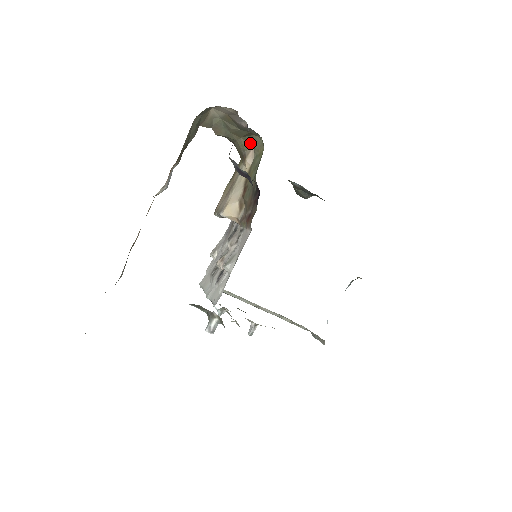
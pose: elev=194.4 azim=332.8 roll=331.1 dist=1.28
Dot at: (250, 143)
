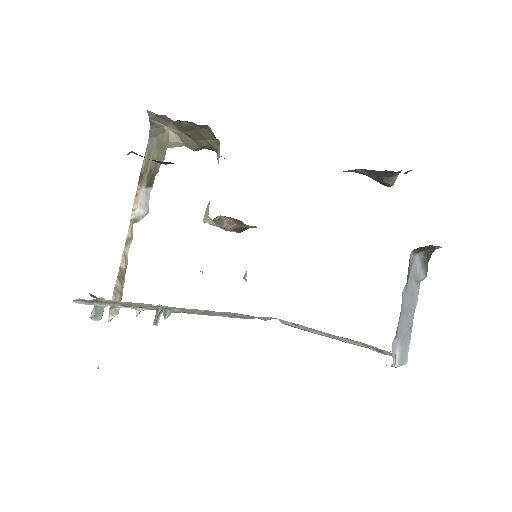
Dot at: (216, 140)
